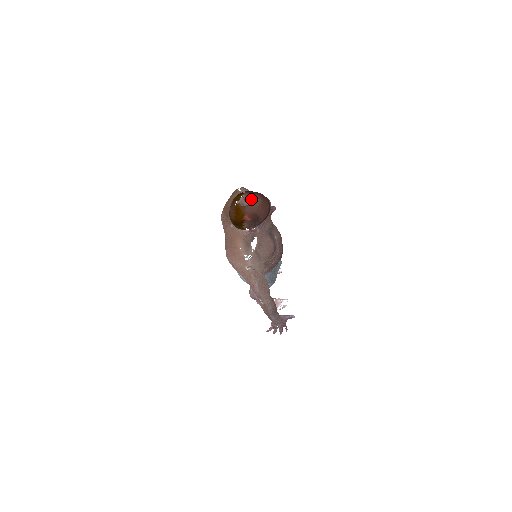
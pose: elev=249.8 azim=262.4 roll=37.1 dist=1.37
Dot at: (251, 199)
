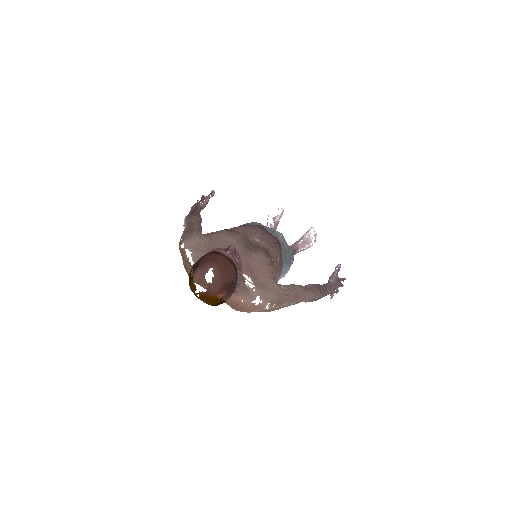
Dot at: (201, 242)
